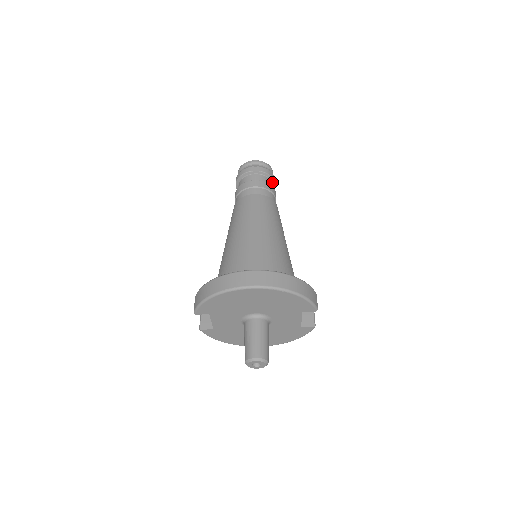
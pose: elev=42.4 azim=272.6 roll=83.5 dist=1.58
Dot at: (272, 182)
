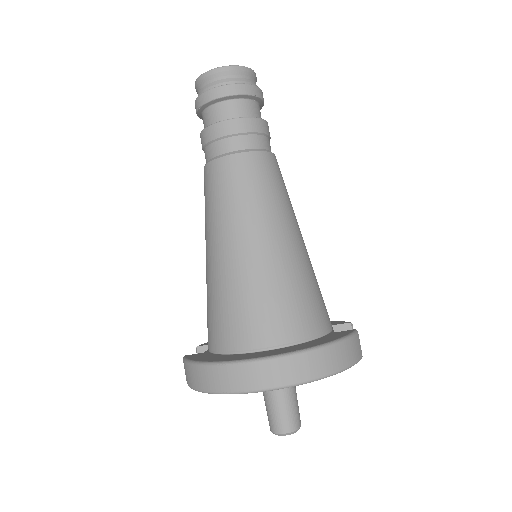
Dot at: (258, 101)
